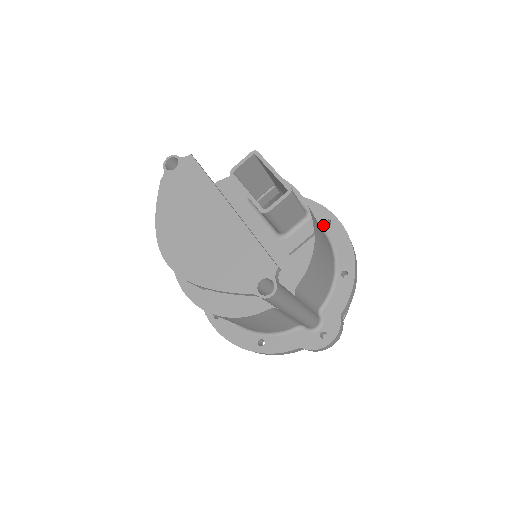
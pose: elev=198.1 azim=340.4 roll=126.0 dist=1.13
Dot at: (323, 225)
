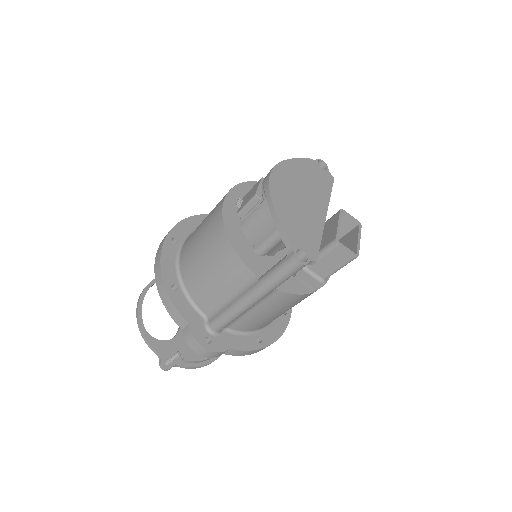
Dot at: occluded
